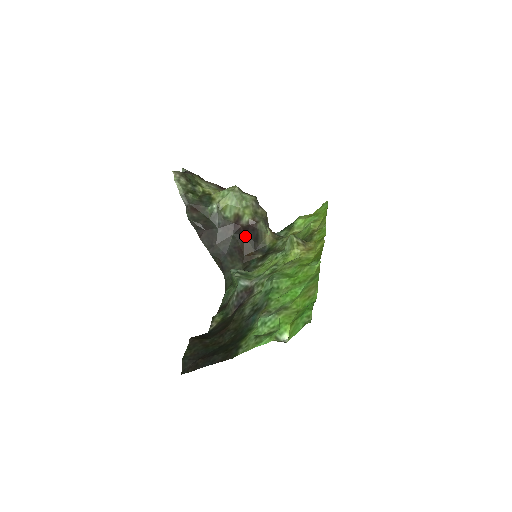
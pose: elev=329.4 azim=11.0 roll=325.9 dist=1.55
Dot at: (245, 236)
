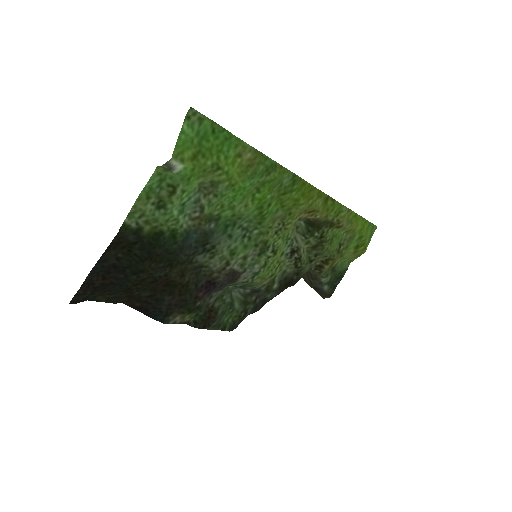
Dot at: occluded
